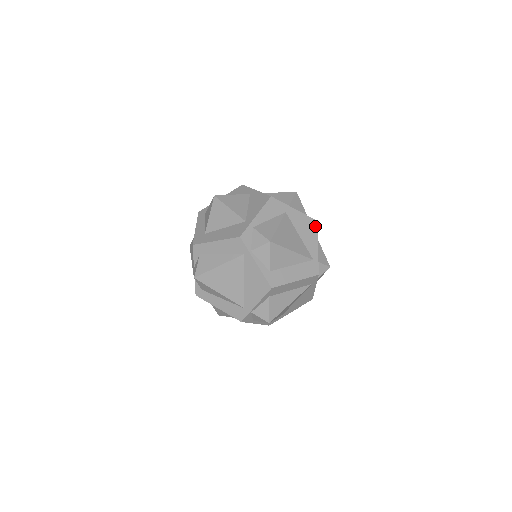
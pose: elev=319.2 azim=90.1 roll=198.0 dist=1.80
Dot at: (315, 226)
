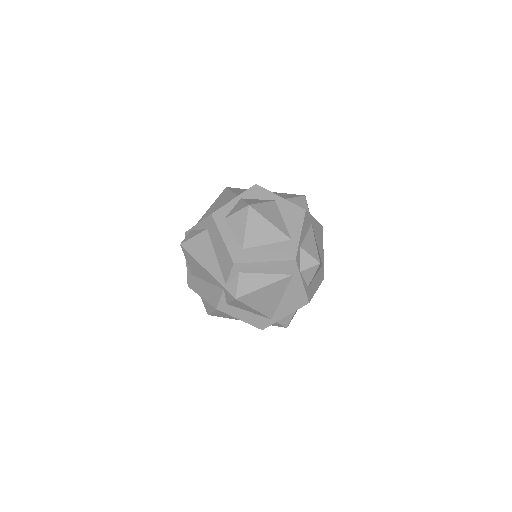
Dot at: (322, 232)
